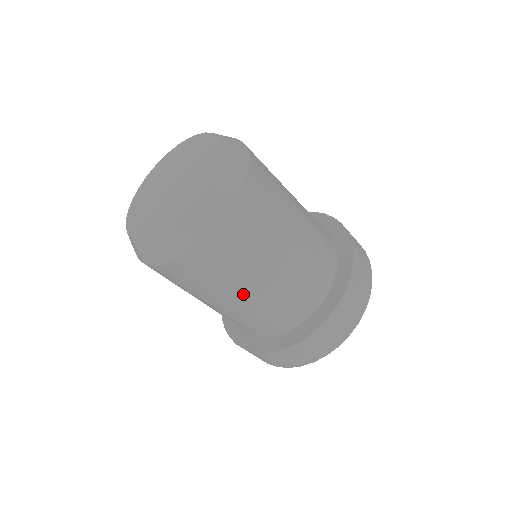
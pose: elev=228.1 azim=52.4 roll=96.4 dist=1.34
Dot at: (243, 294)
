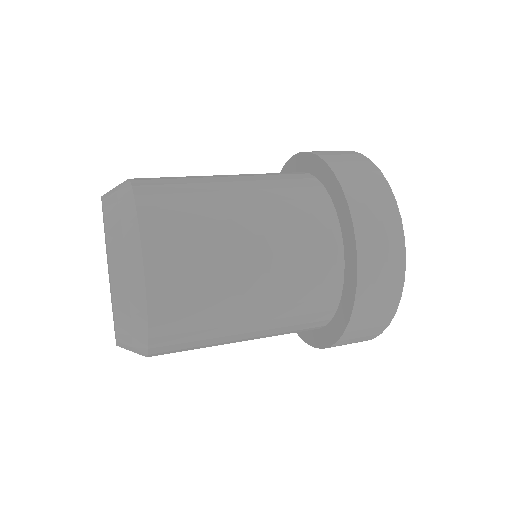
Dot at: (246, 252)
